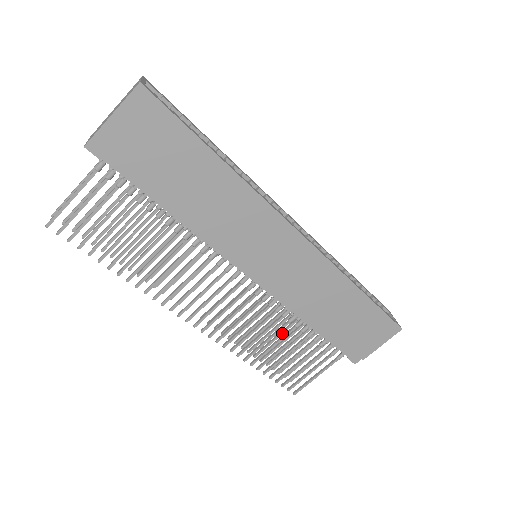
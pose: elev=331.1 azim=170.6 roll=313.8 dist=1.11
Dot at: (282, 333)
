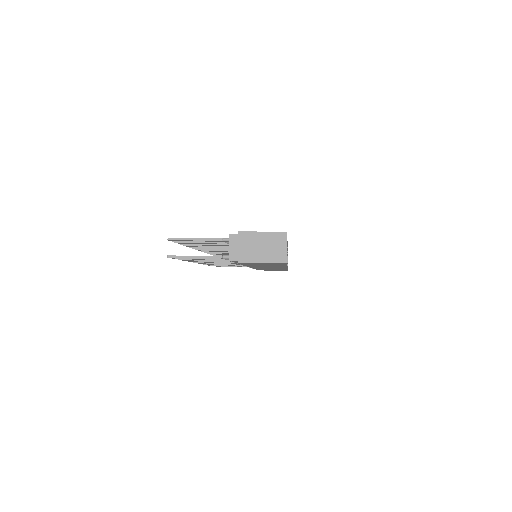
Dot at: occluded
